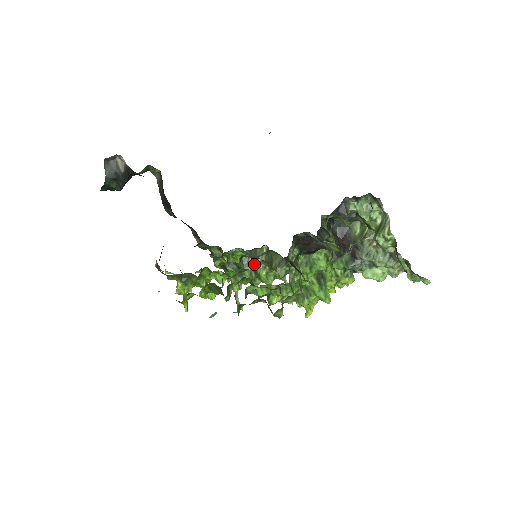
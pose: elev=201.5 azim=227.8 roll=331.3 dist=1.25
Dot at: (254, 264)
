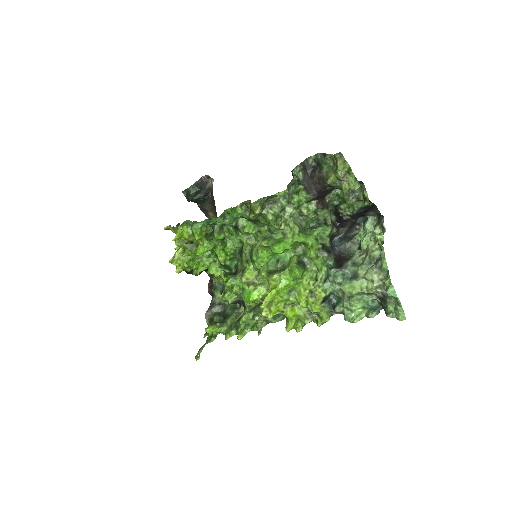
Dot at: (241, 316)
